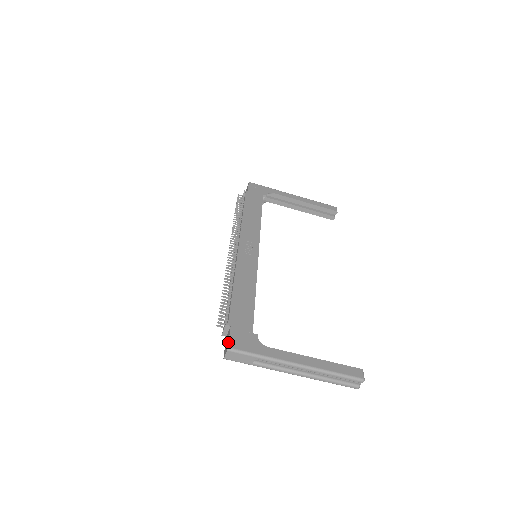
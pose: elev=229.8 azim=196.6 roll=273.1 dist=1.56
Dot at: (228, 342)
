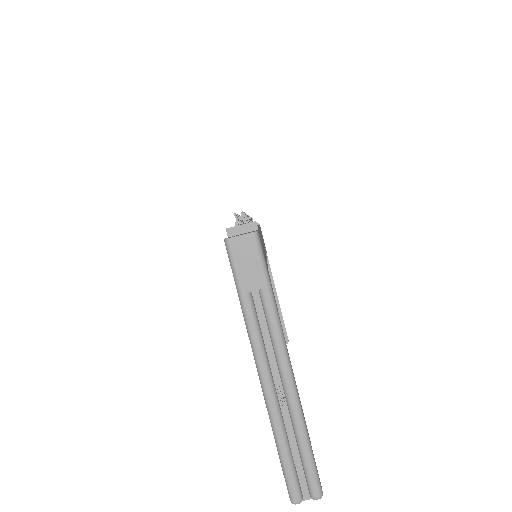
Dot at: occluded
